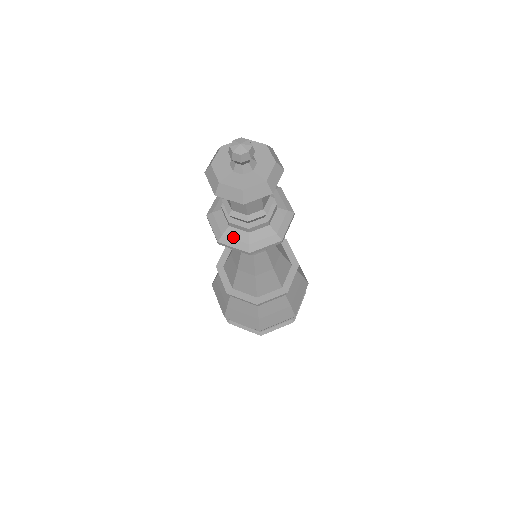
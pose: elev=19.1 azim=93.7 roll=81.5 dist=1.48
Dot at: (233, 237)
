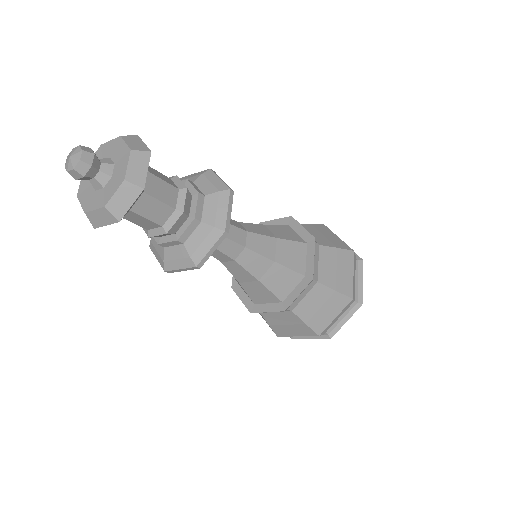
Dot at: (173, 258)
